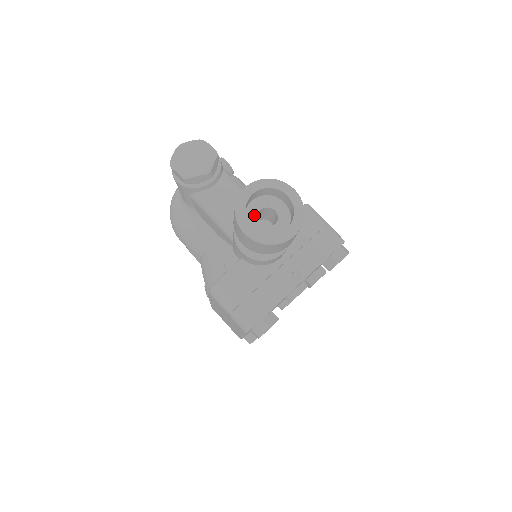
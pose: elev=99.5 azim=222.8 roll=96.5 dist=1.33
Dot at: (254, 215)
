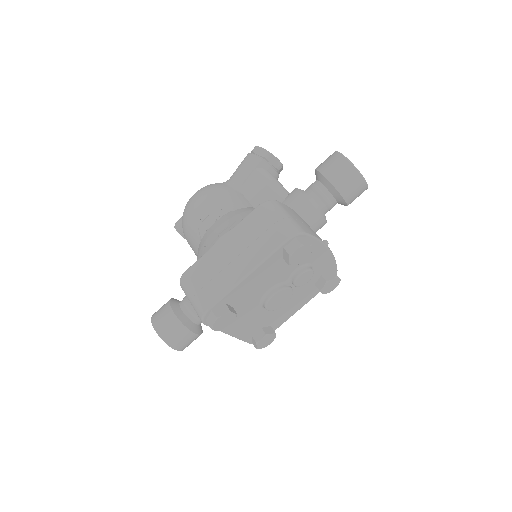
Dot at: occluded
